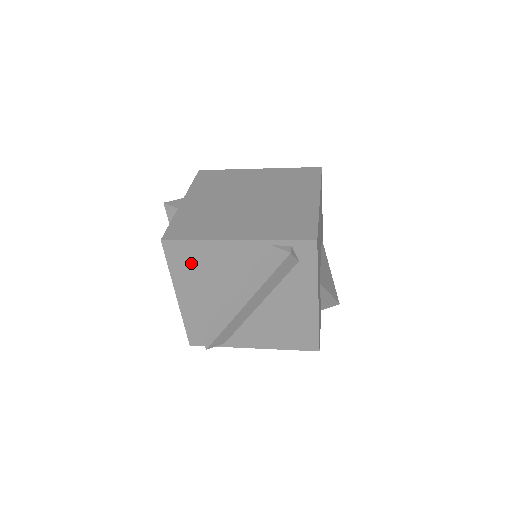
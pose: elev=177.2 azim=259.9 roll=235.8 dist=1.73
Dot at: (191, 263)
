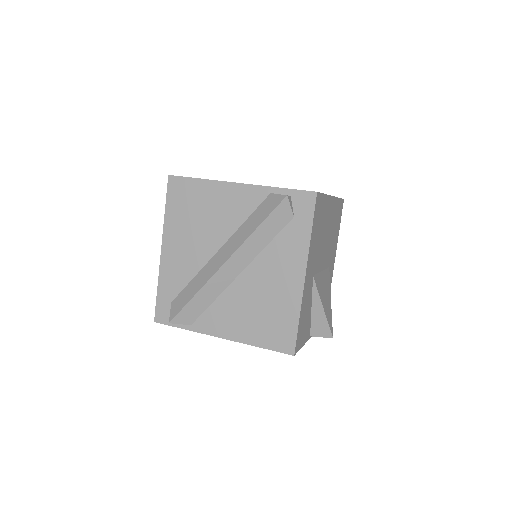
Dot at: (188, 206)
